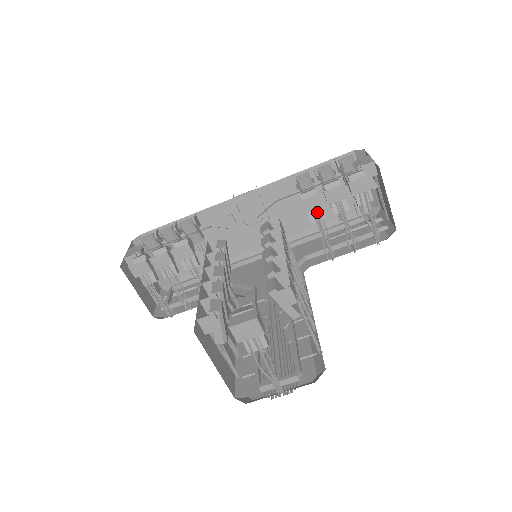
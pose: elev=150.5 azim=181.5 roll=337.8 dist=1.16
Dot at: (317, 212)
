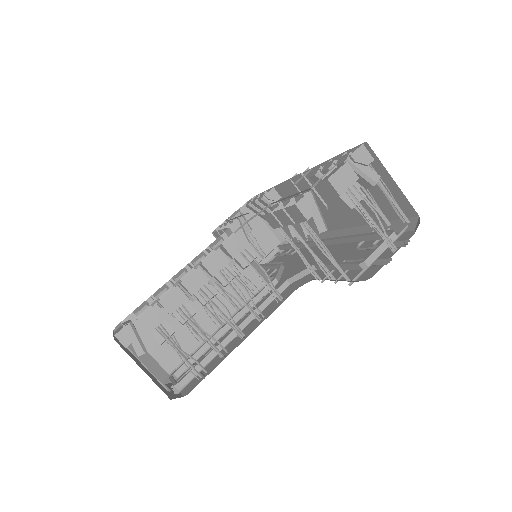
Dot at: (281, 230)
